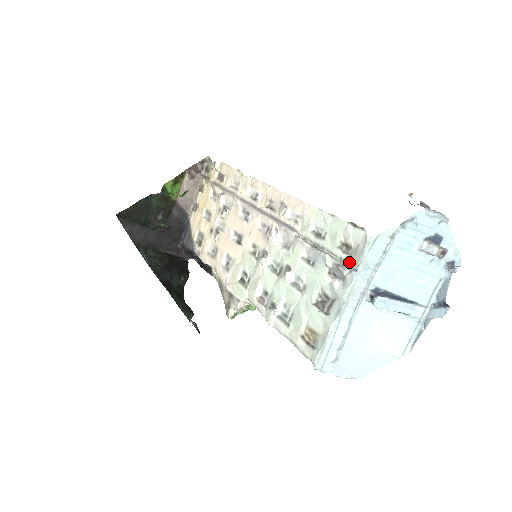
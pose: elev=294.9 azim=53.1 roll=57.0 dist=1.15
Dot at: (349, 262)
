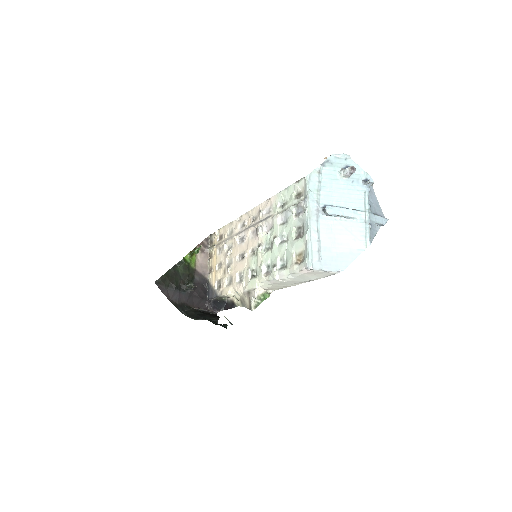
Dot at: (302, 199)
